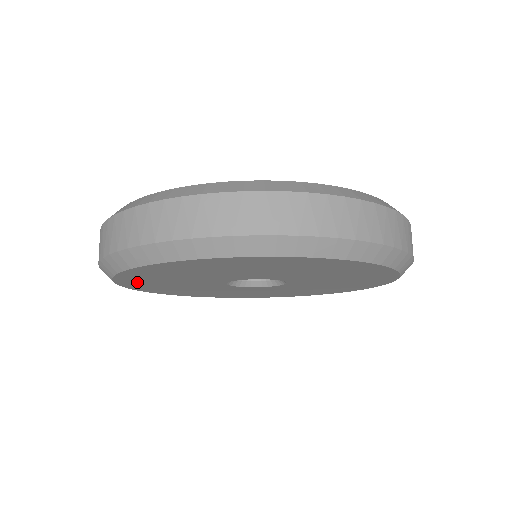
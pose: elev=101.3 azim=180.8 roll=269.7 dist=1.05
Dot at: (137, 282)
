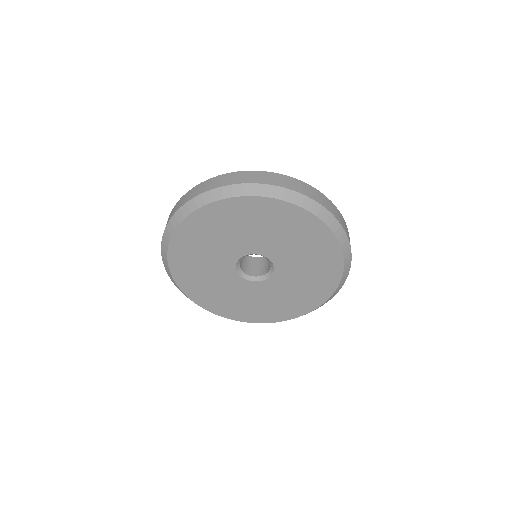
Dot at: (181, 257)
